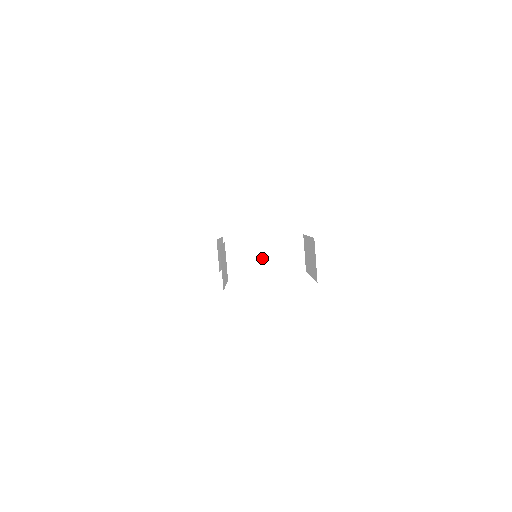
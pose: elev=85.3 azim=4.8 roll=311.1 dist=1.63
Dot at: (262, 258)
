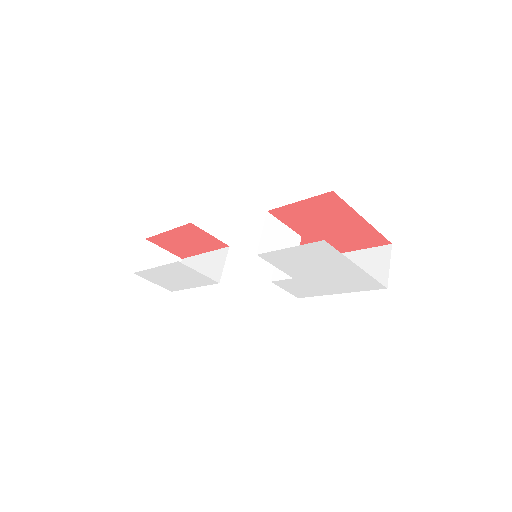
Dot at: occluded
